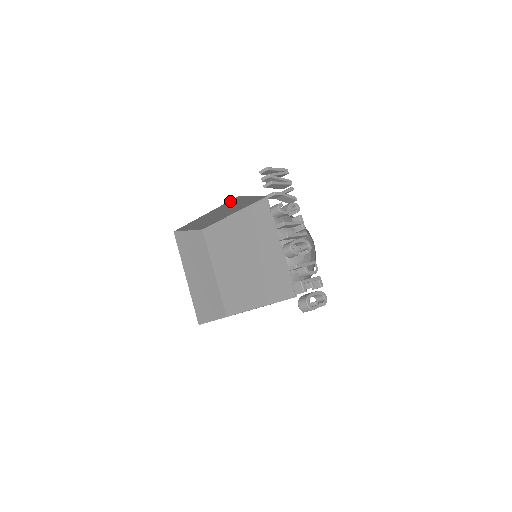
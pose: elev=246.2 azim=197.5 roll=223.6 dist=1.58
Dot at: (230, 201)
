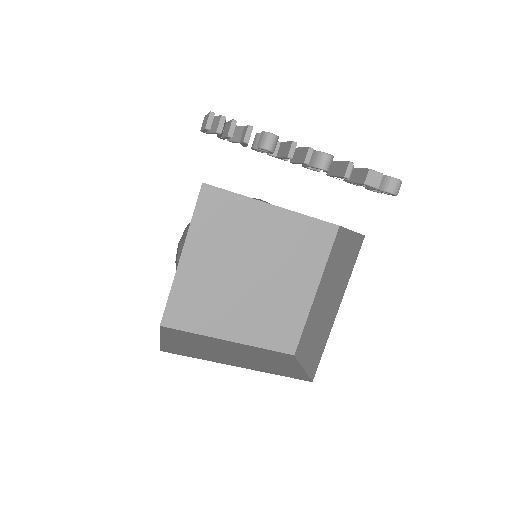
Dot at: occluded
